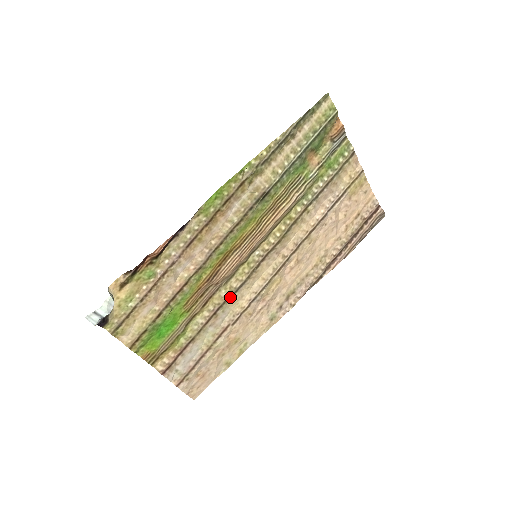
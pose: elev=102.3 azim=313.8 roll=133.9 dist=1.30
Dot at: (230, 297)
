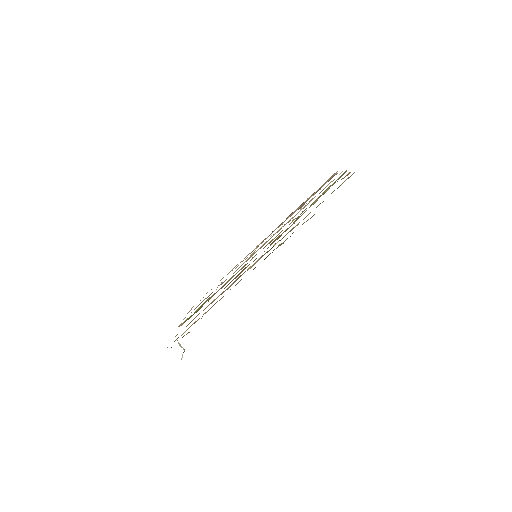
Dot at: (231, 278)
